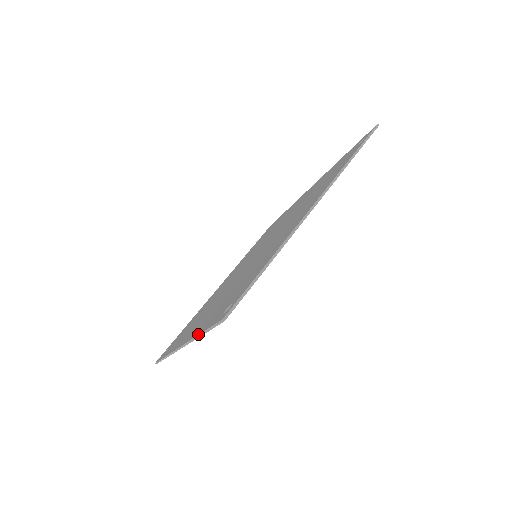
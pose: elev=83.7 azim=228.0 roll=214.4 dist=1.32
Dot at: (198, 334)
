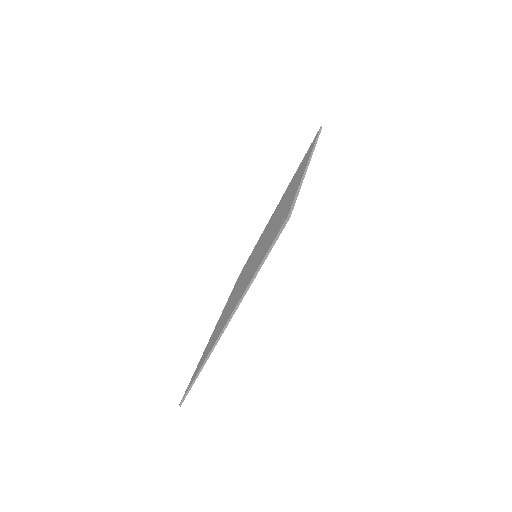
Dot at: (253, 276)
